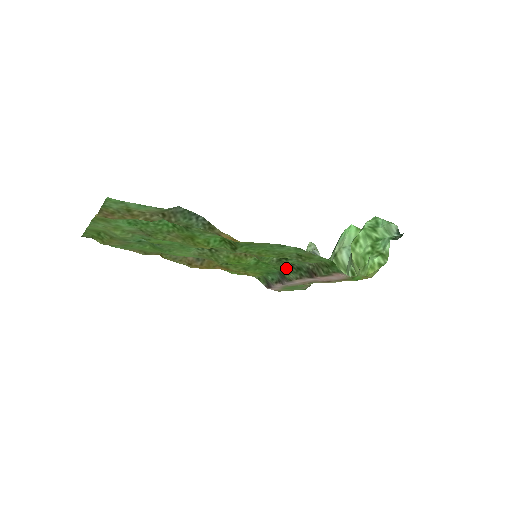
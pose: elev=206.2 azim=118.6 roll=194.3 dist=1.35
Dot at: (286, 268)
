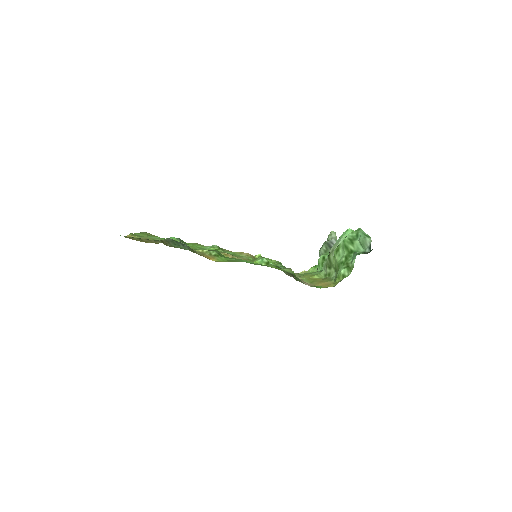
Dot at: occluded
